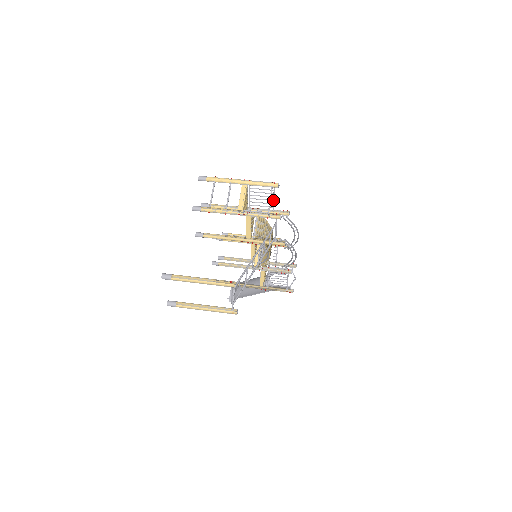
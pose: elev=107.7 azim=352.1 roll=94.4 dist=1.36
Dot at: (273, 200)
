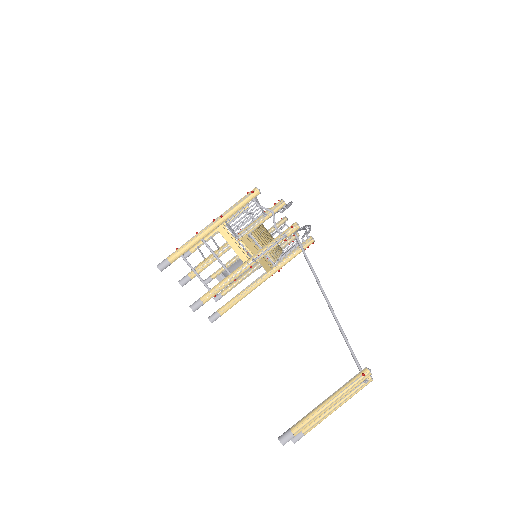
Dot at: (260, 208)
